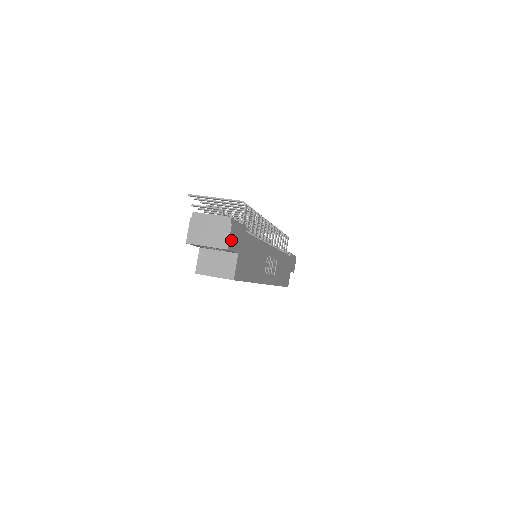
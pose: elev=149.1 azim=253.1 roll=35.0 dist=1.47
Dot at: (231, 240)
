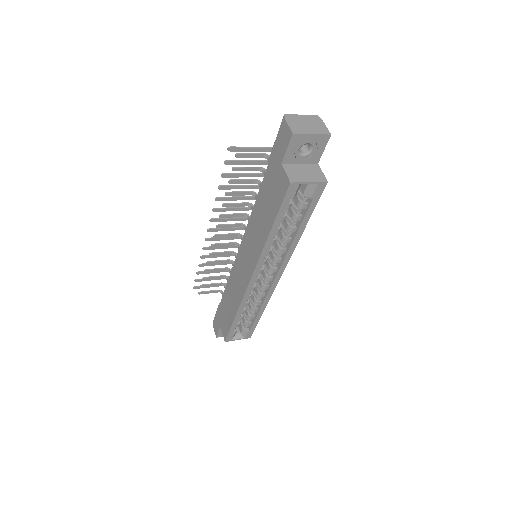
Dot at: occluded
